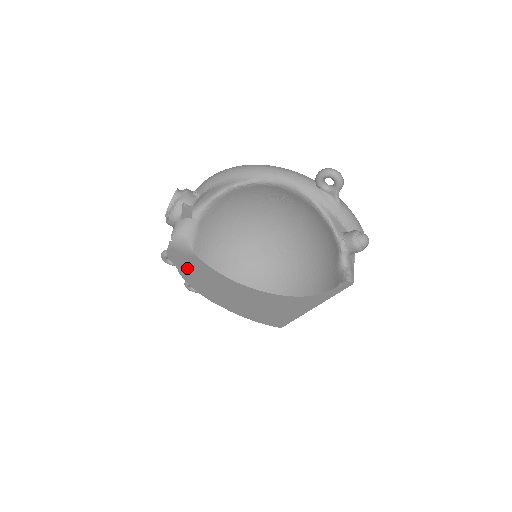
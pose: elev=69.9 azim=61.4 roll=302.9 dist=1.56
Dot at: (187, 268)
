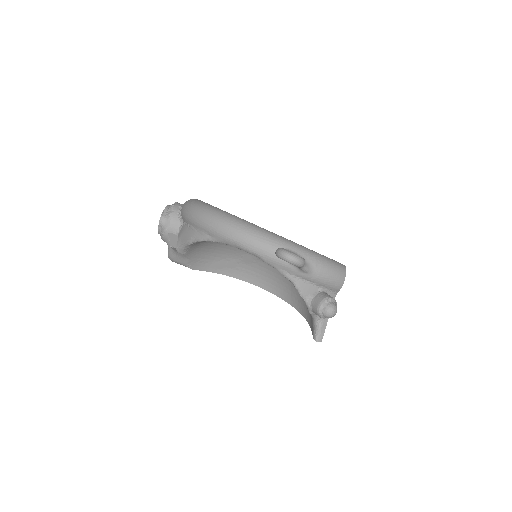
Dot at: occluded
